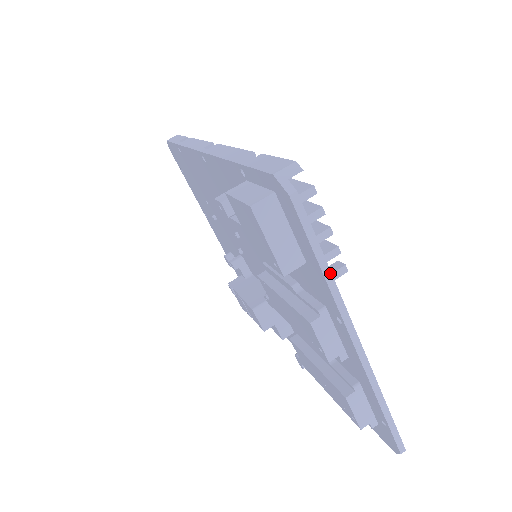
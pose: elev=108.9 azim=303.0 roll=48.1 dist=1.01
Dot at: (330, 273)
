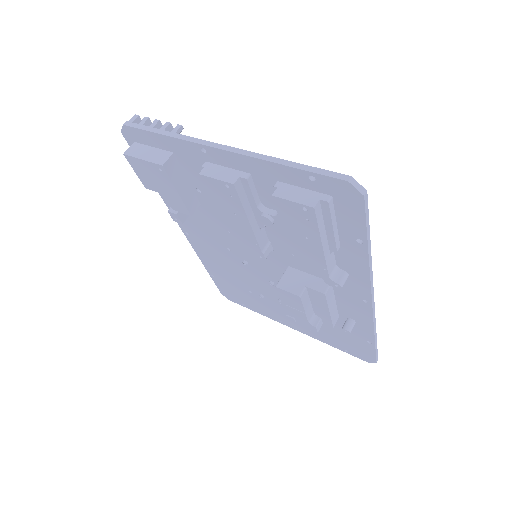
Dot at: (170, 133)
